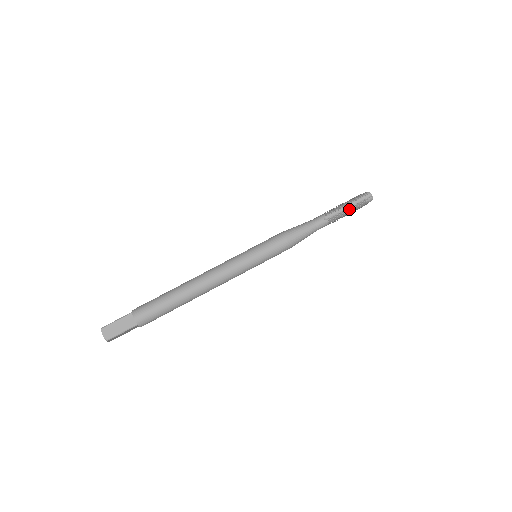
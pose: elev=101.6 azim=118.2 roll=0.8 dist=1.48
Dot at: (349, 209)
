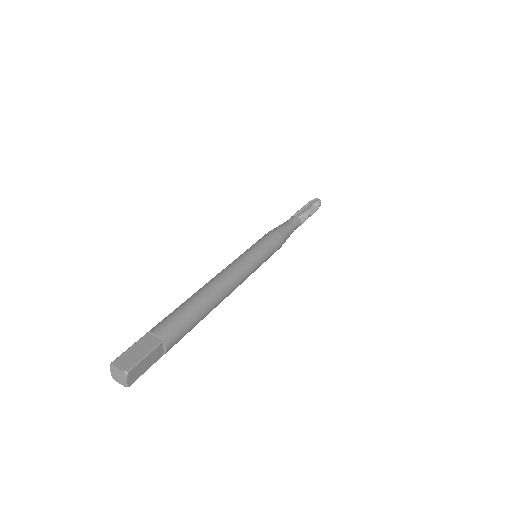
Dot at: (309, 209)
